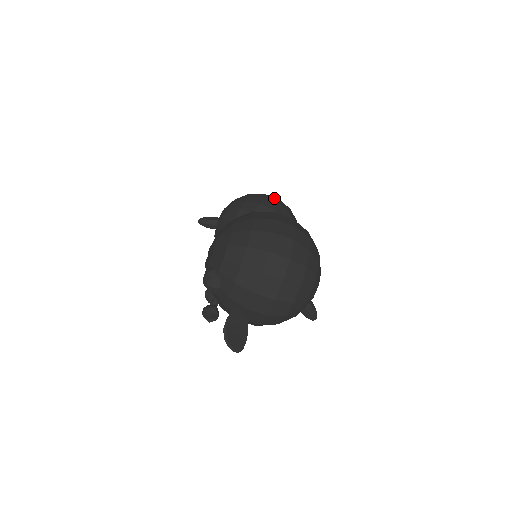
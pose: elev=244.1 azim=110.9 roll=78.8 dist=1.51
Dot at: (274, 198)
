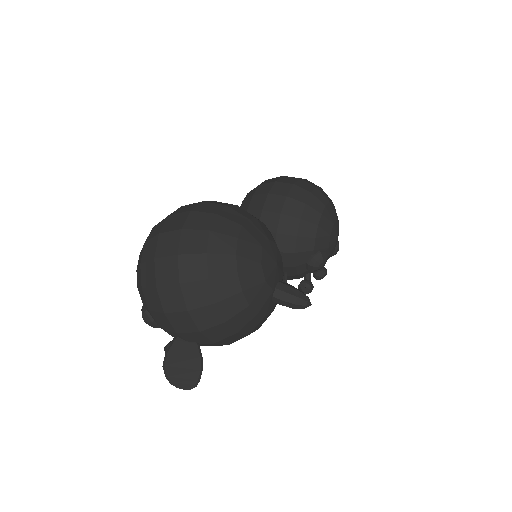
Dot at: (275, 178)
